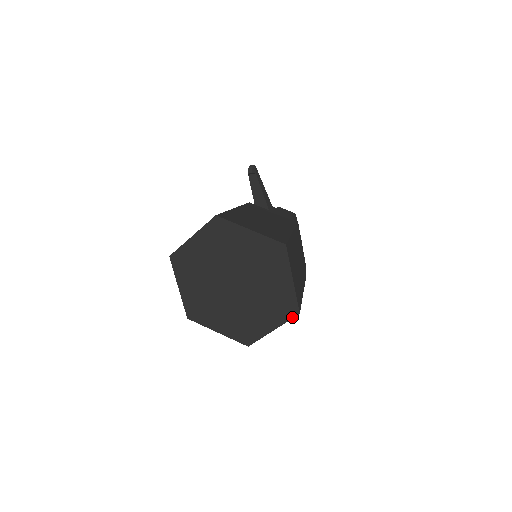
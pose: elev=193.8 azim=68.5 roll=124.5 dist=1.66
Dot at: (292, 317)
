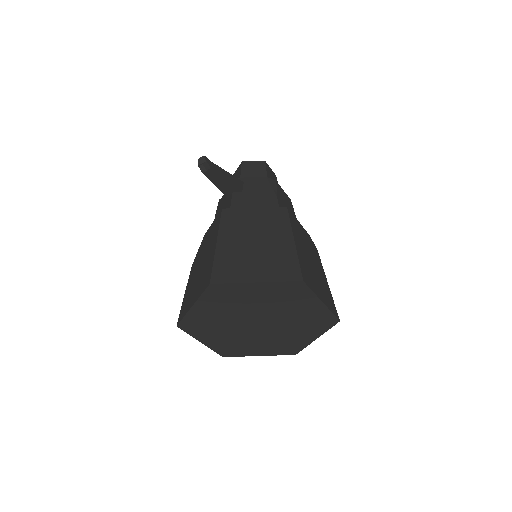
Dot at: (333, 325)
